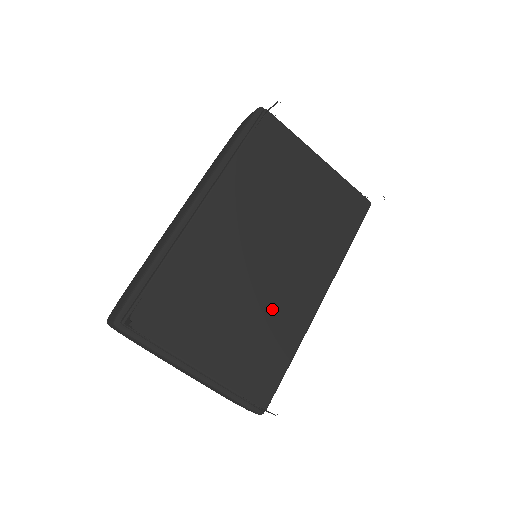
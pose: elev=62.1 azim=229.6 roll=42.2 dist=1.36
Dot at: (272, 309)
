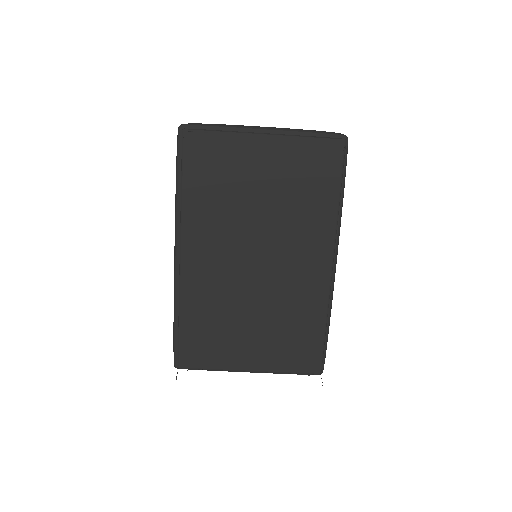
Dot at: (287, 301)
